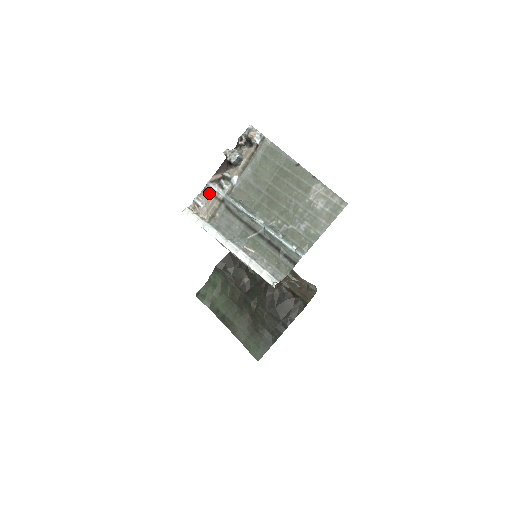
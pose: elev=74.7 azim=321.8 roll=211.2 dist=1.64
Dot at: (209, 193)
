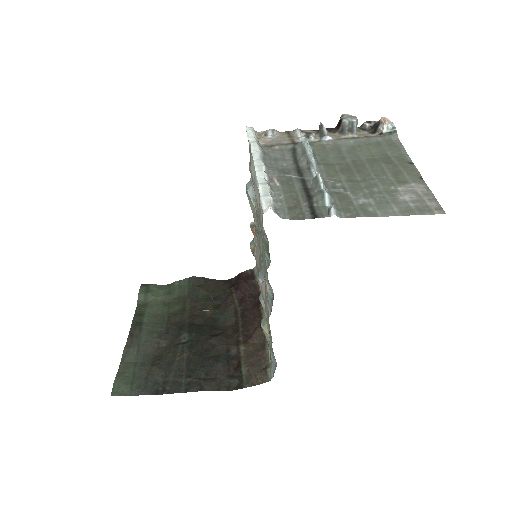
Dot at: (289, 135)
